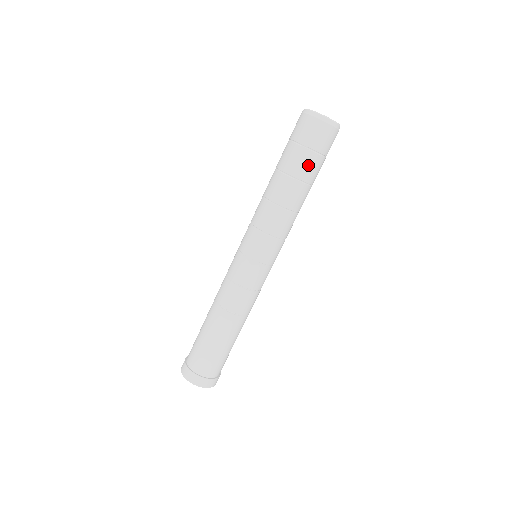
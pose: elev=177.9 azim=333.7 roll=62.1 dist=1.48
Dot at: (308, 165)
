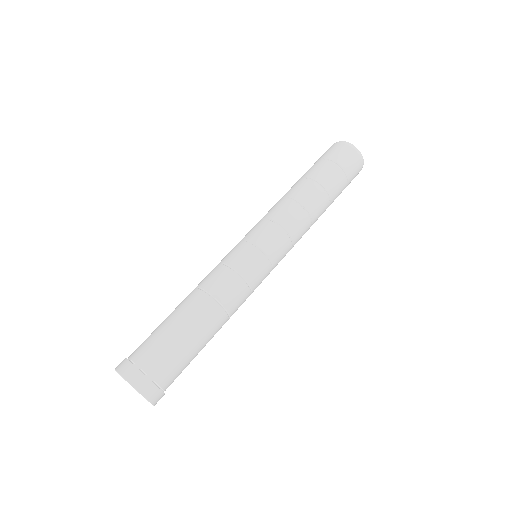
Dot at: (335, 180)
